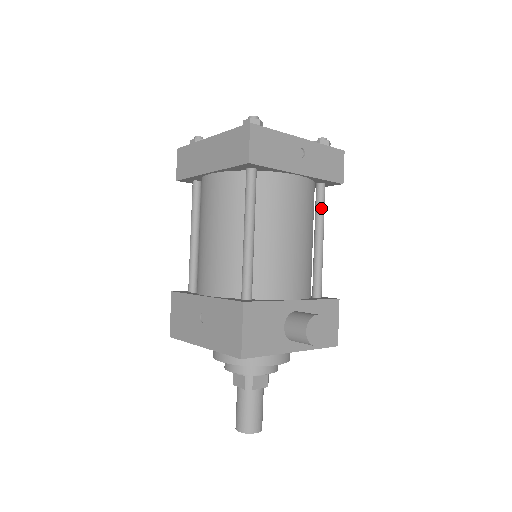
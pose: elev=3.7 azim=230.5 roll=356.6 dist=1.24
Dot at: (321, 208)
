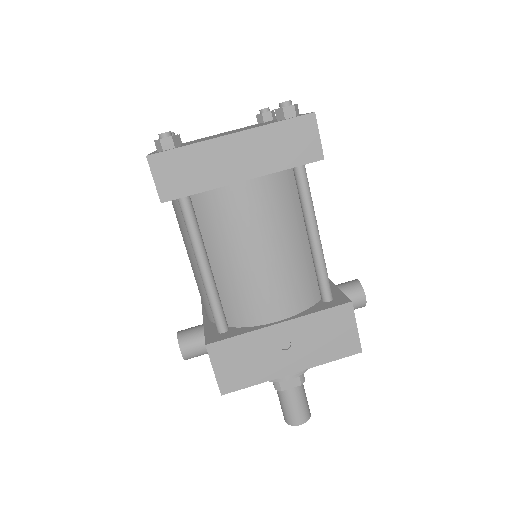
Dot at: occluded
